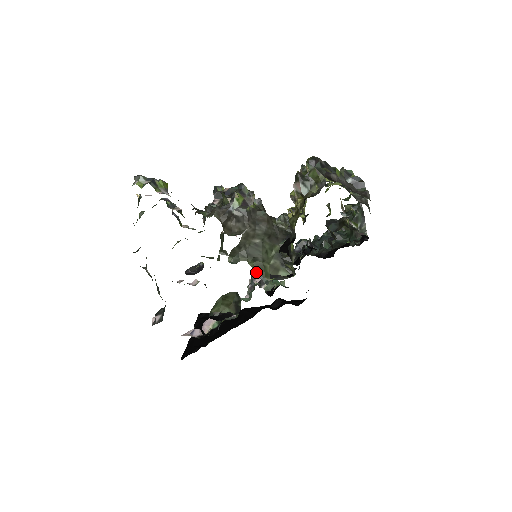
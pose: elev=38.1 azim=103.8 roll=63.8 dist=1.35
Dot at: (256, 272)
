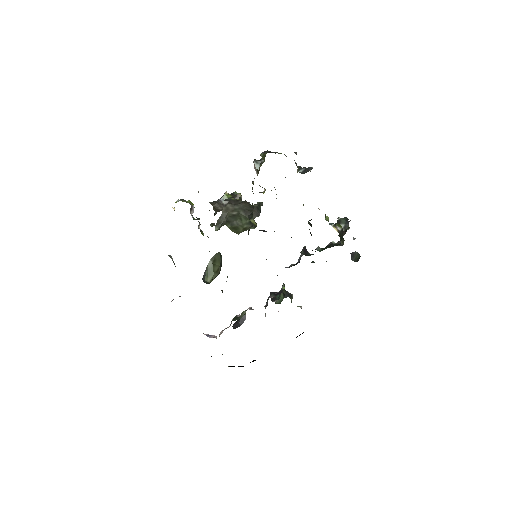
Dot at: (272, 294)
